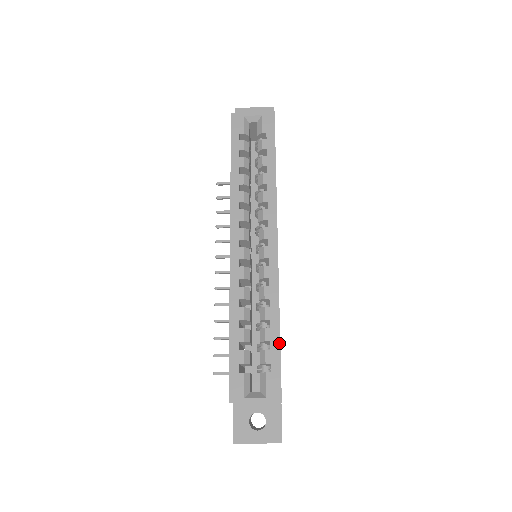
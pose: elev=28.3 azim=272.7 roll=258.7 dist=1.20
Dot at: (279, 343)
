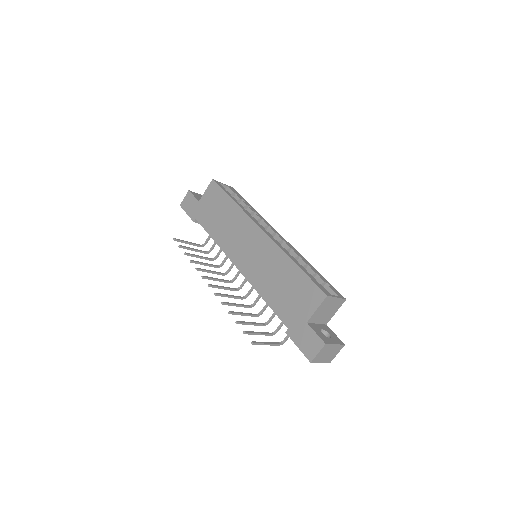
Dot at: (321, 275)
